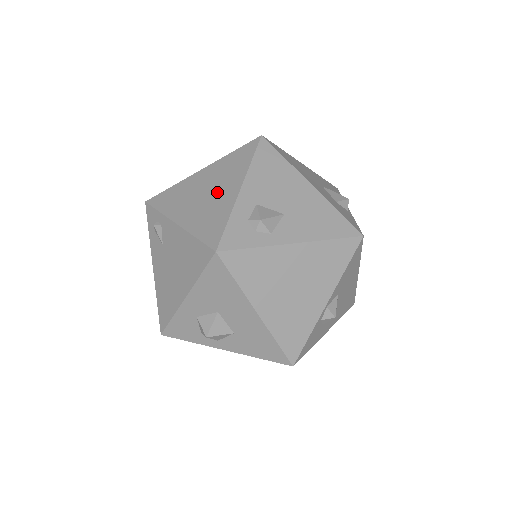
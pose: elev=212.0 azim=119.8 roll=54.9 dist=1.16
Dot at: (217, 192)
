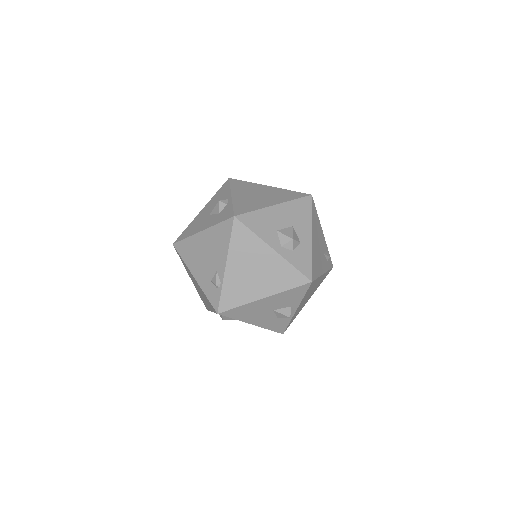
Dot at: (203, 297)
